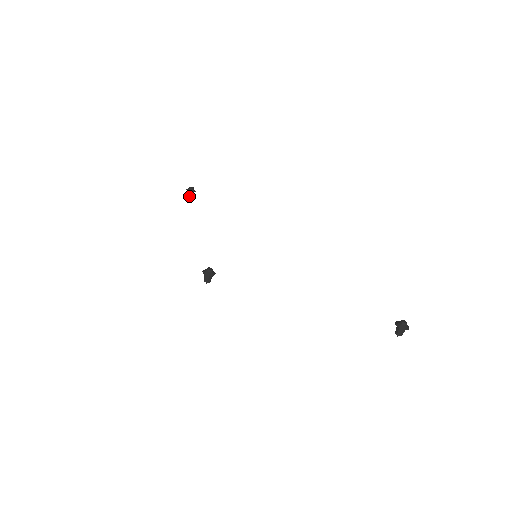
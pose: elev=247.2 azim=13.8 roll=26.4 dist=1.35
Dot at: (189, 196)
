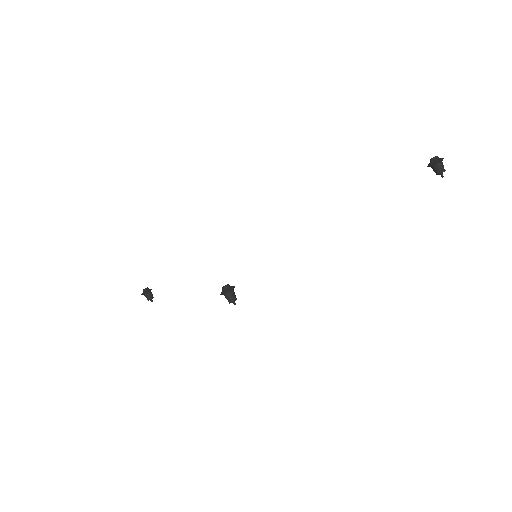
Dot at: (149, 298)
